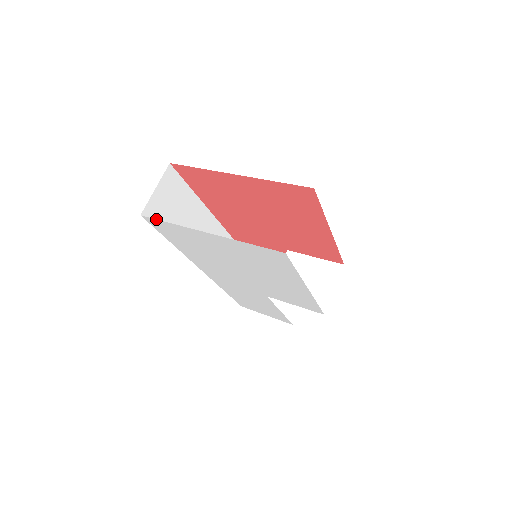
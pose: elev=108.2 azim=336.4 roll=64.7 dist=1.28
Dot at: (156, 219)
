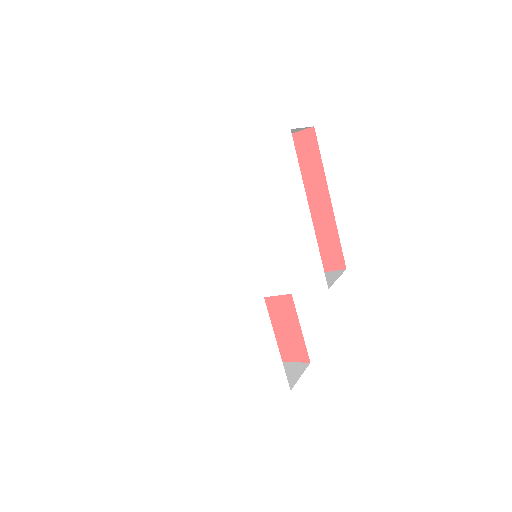
Dot at: occluded
